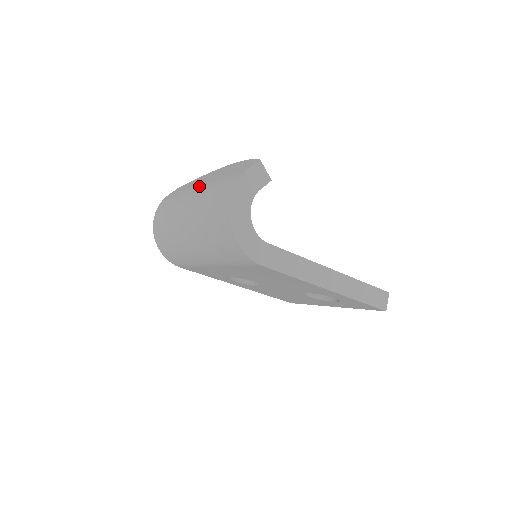
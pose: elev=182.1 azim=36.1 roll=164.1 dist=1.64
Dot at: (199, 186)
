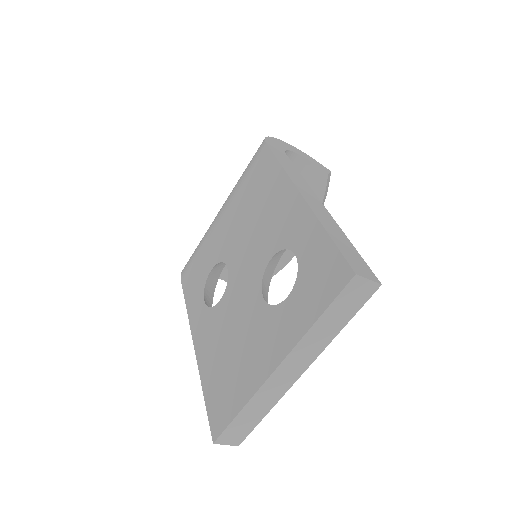
Dot at: occluded
